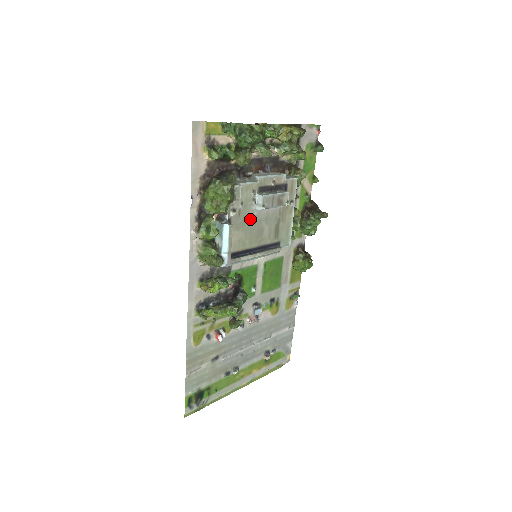
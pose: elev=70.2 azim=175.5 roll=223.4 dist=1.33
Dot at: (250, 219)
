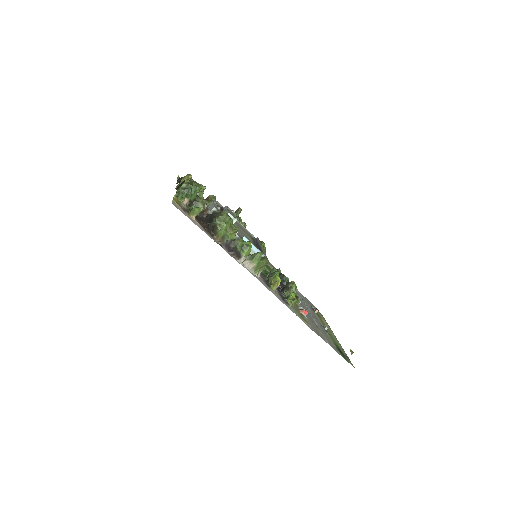
Dot at: (238, 232)
